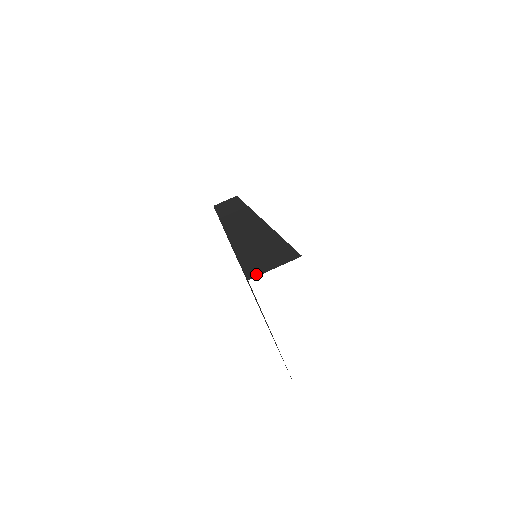
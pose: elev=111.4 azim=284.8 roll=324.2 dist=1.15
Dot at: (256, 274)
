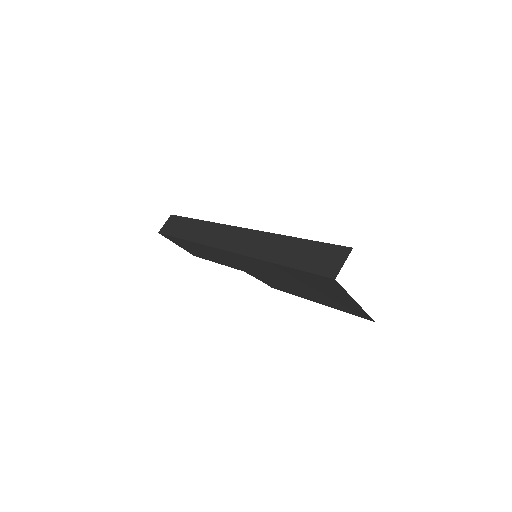
Dot at: (335, 273)
